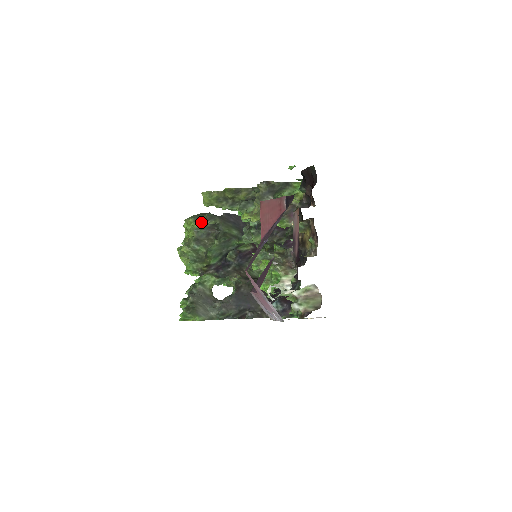
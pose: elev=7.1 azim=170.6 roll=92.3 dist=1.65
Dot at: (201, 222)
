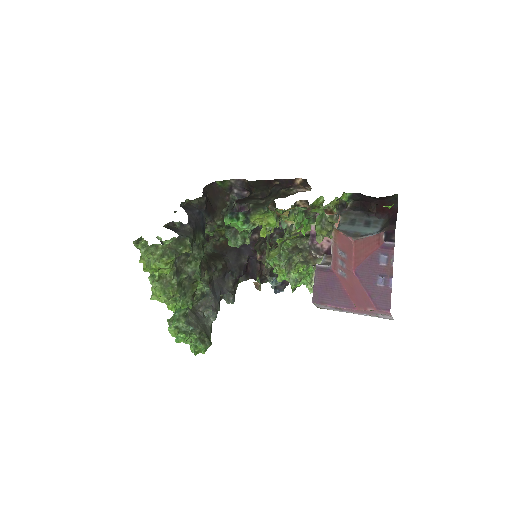
Dot at: (182, 253)
